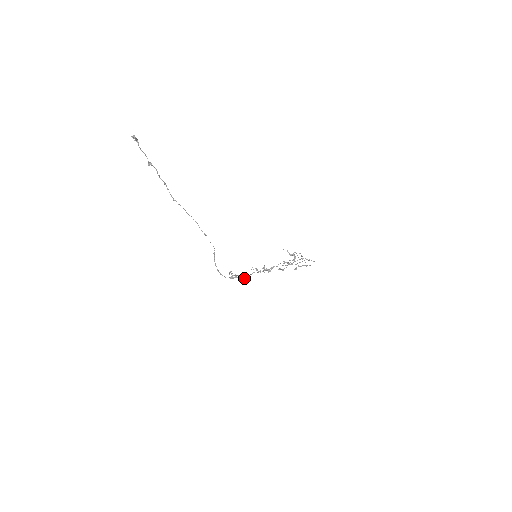
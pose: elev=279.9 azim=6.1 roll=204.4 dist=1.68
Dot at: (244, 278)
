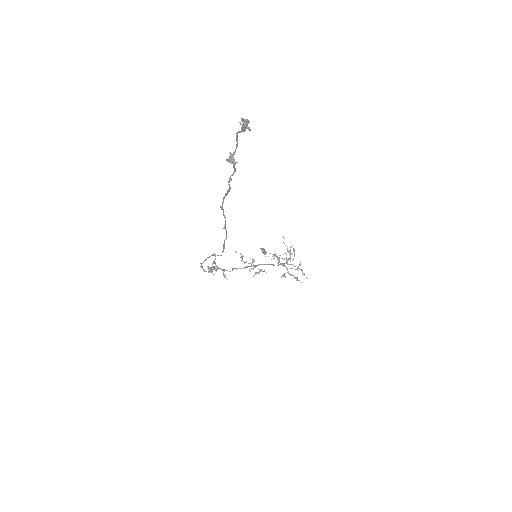
Dot at: occluded
